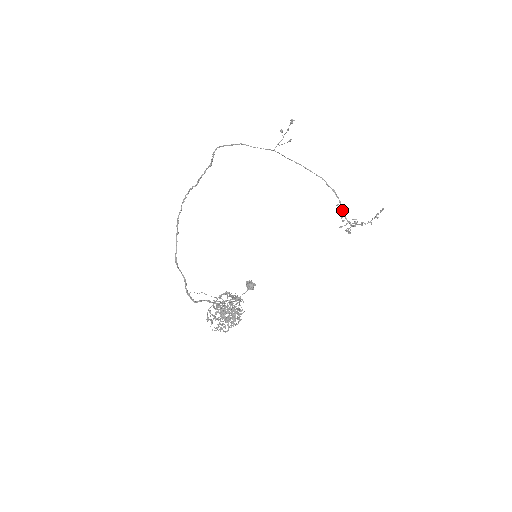
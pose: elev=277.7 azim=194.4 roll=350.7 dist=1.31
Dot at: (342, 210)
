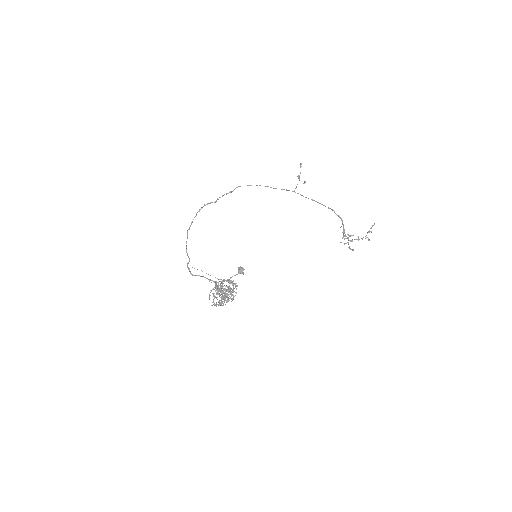
Dot at: (343, 230)
